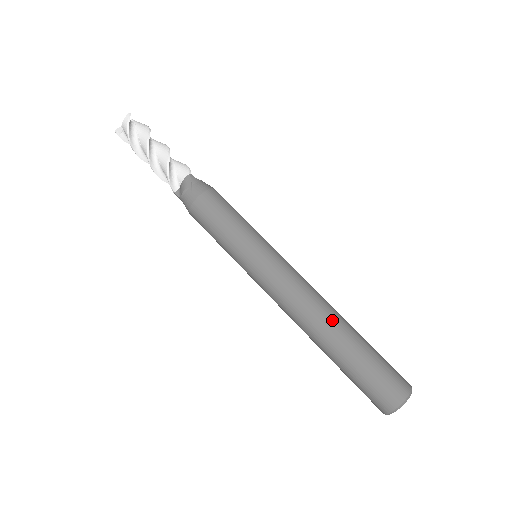
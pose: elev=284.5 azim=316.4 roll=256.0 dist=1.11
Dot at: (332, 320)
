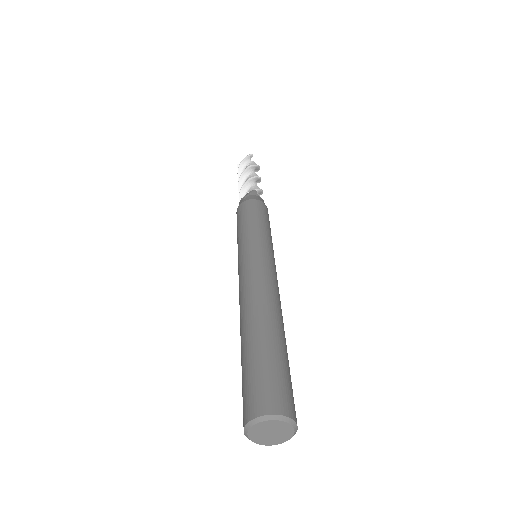
Dot at: (263, 311)
